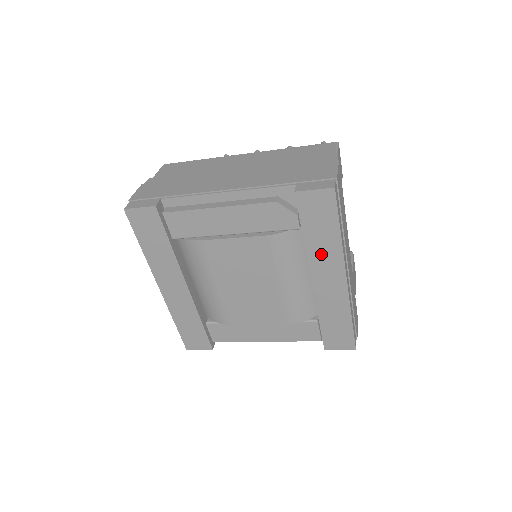
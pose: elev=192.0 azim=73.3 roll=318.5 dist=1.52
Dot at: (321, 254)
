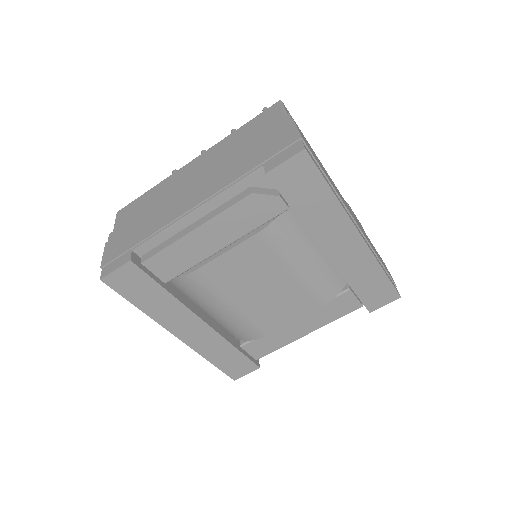
Dot at: (323, 223)
